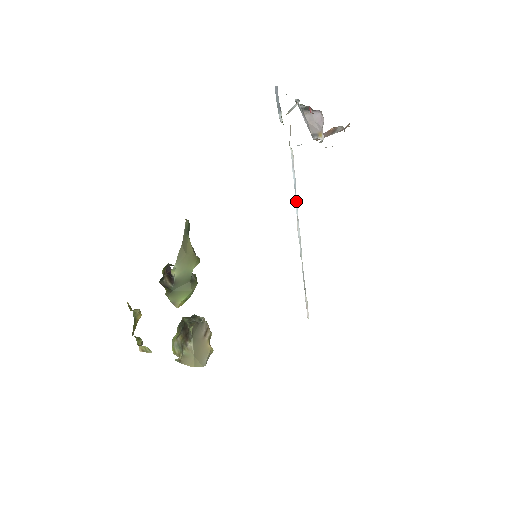
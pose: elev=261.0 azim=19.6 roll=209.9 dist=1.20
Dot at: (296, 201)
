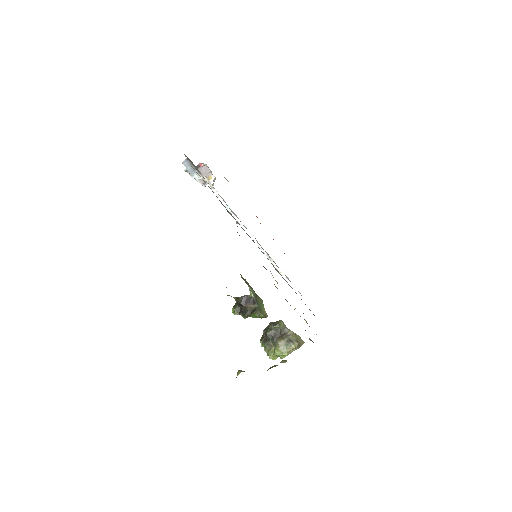
Dot at: (236, 217)
